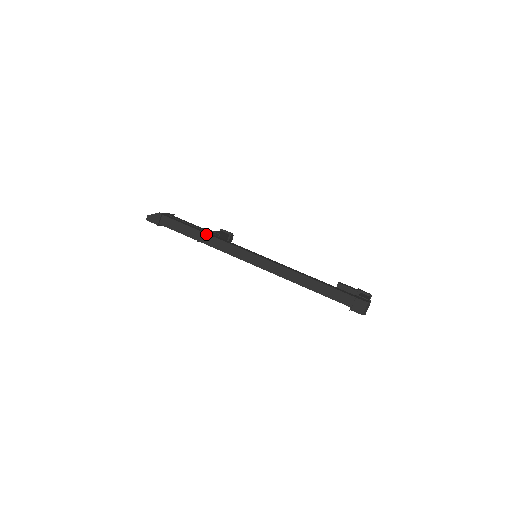
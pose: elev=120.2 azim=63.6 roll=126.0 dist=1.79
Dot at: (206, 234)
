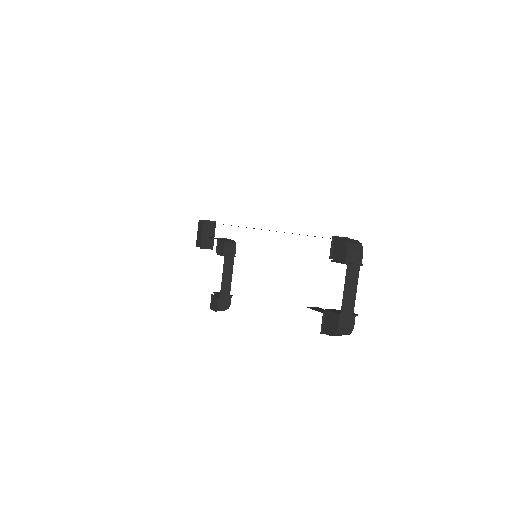
Dot at: occluded
